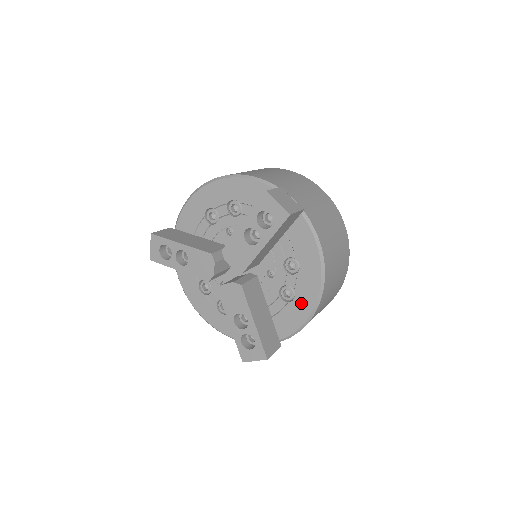
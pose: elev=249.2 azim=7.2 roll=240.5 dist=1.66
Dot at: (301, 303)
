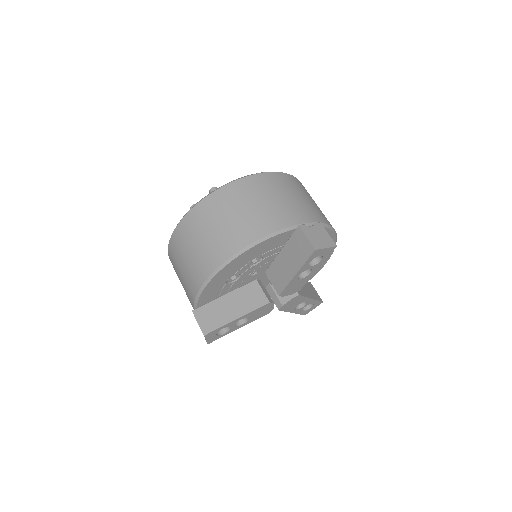
Dot at: occluded
